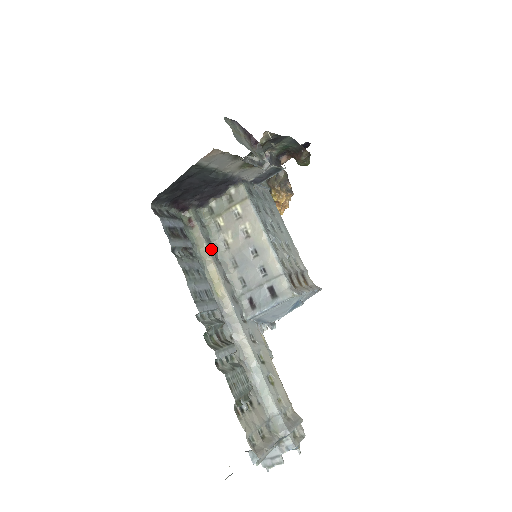
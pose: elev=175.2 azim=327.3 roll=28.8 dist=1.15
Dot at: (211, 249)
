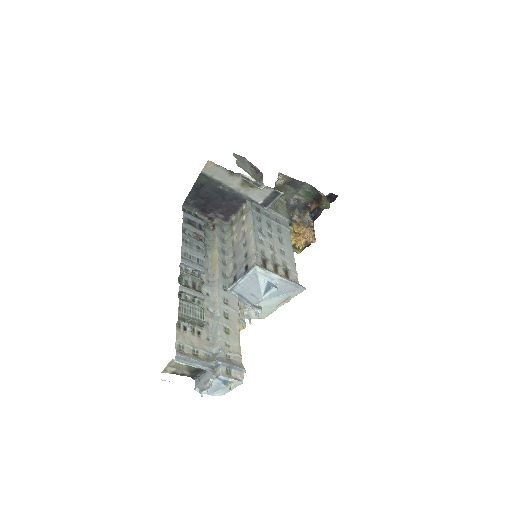
Dot at: (220, 243)
